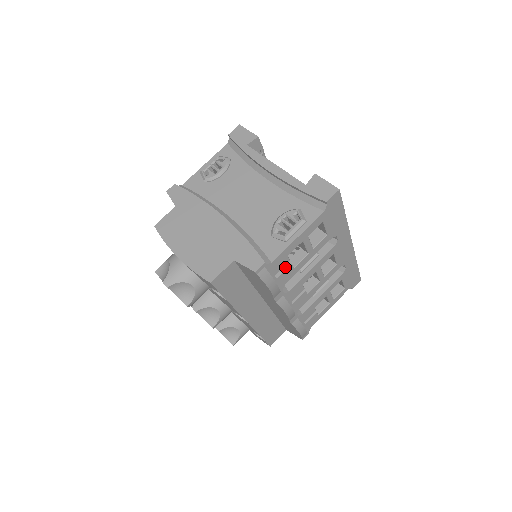
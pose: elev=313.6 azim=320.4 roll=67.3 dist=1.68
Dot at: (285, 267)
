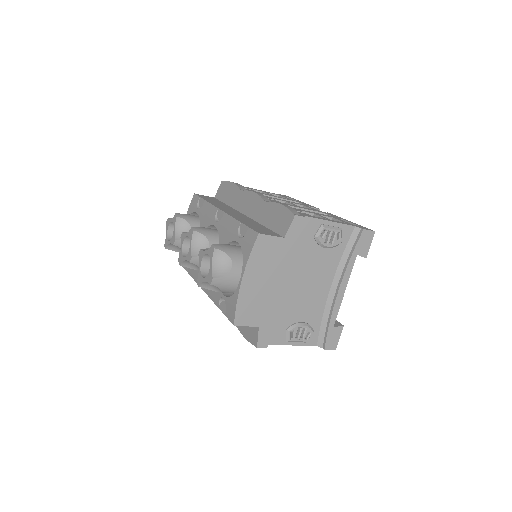
Dot at: occluded
